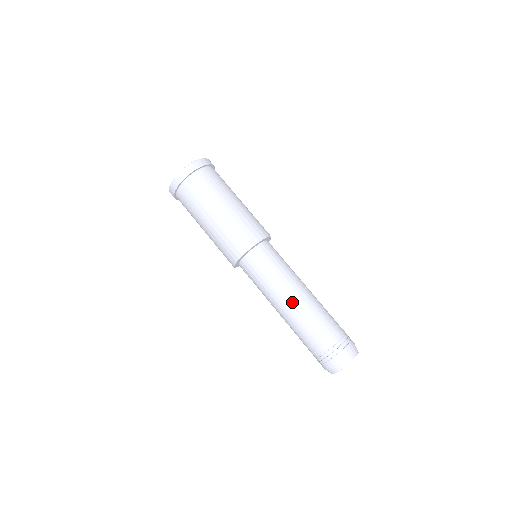
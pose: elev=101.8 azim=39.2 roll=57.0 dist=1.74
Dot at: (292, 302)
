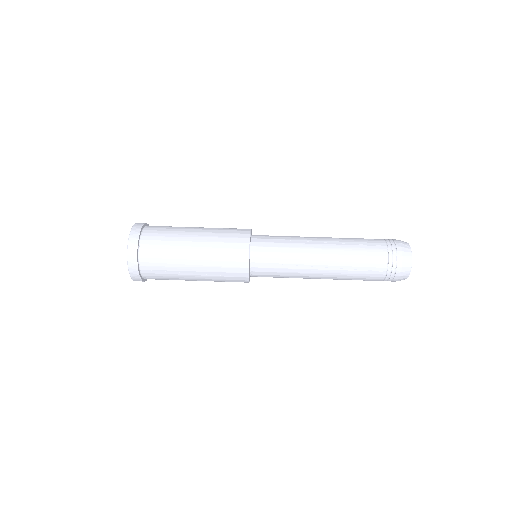
Dot at: (323, 266)
